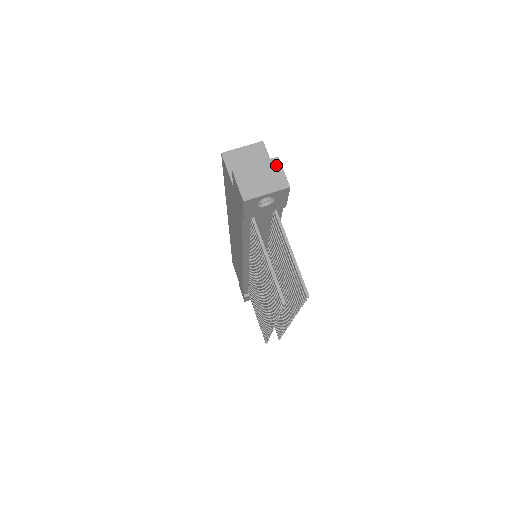
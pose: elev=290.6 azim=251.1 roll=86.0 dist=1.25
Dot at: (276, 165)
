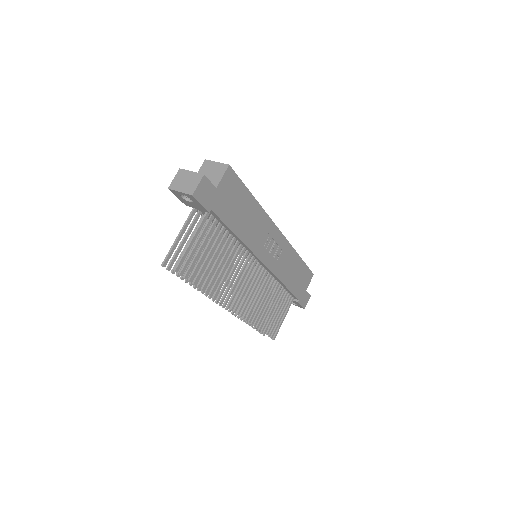
Dot at: (199, 178)
